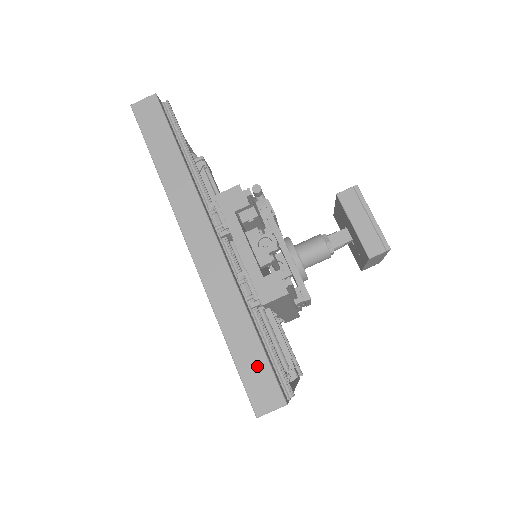
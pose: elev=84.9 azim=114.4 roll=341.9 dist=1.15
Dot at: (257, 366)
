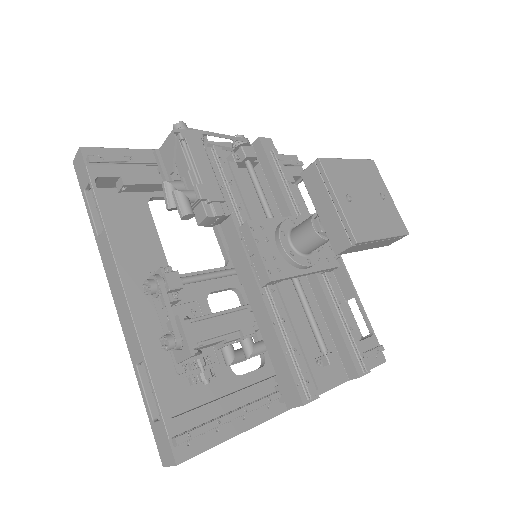
Dot at: occluded
